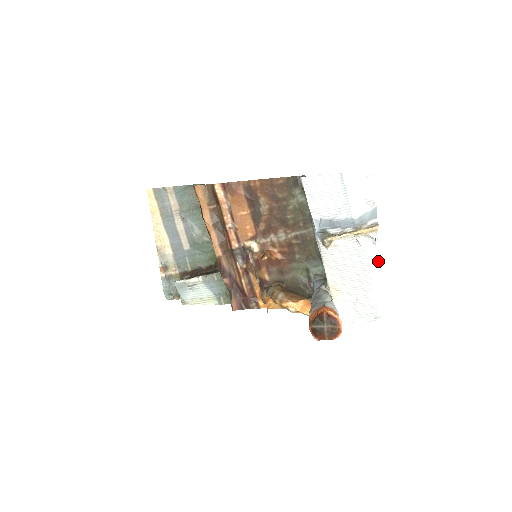
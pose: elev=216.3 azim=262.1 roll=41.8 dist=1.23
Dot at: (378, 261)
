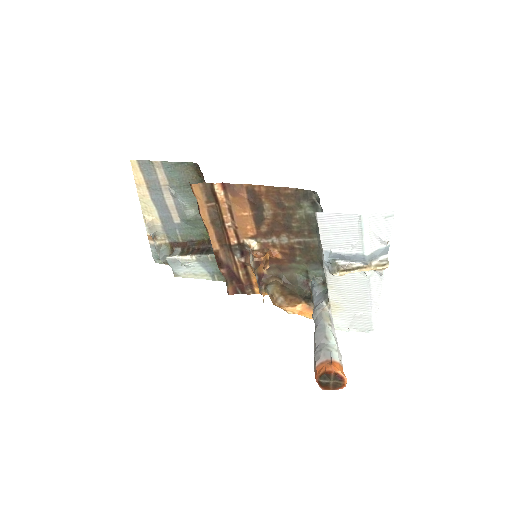
Dot at: (381, 288)
